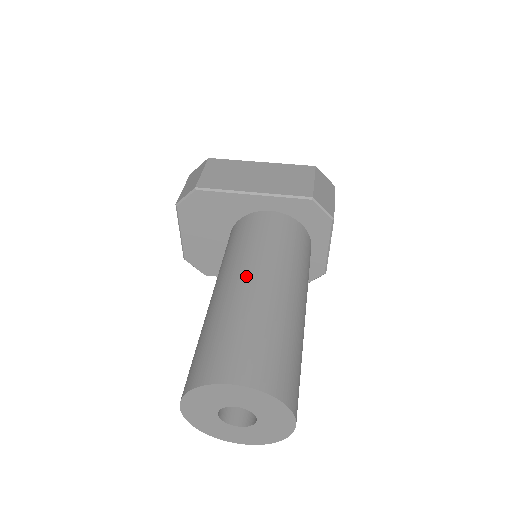
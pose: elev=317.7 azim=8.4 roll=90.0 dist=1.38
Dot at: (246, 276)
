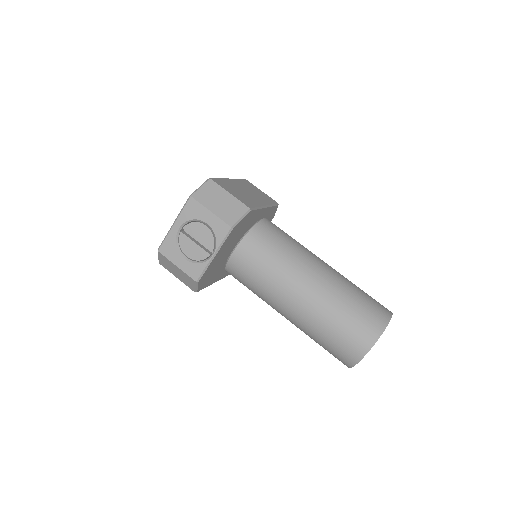
Dot at: (322, 264)
